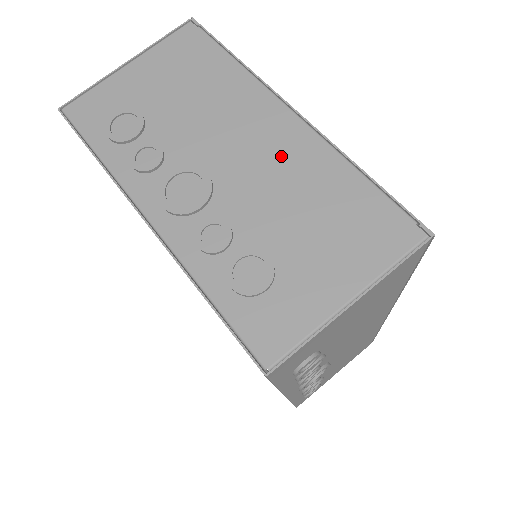
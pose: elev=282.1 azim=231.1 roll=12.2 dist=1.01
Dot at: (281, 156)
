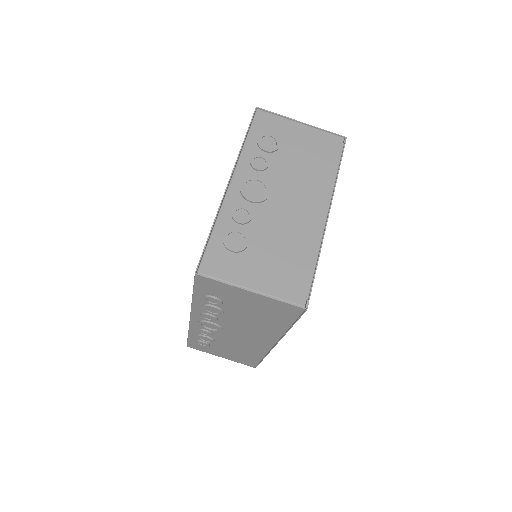
Dot at: (301, 222)
